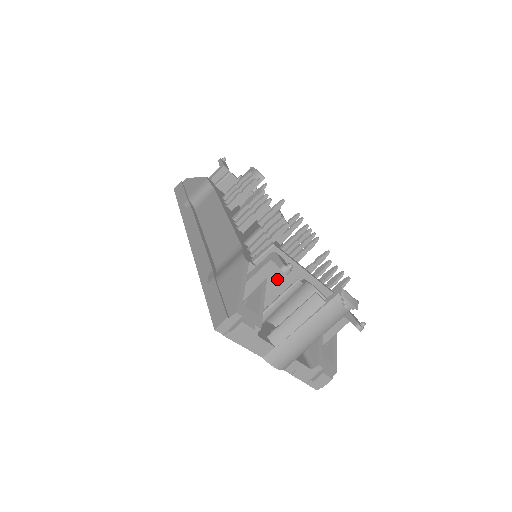
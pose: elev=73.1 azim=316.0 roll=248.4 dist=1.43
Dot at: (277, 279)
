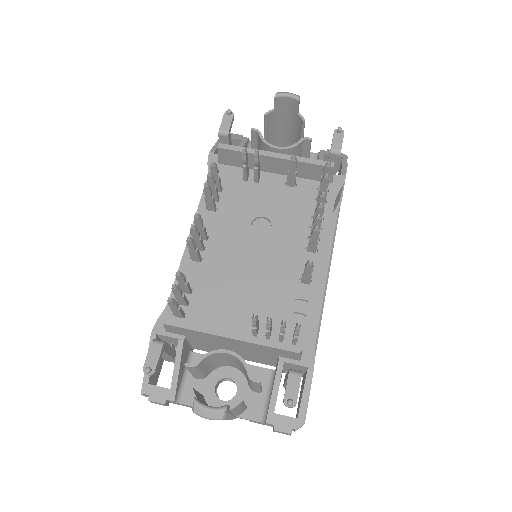
Dot at: (202, 339)
